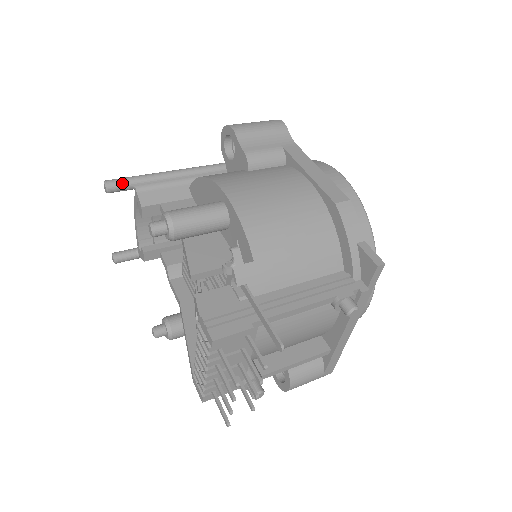
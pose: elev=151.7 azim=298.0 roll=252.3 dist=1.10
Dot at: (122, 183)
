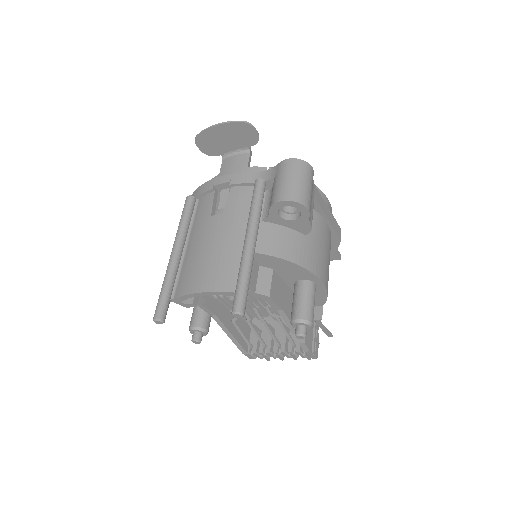
Dot at: occluded
